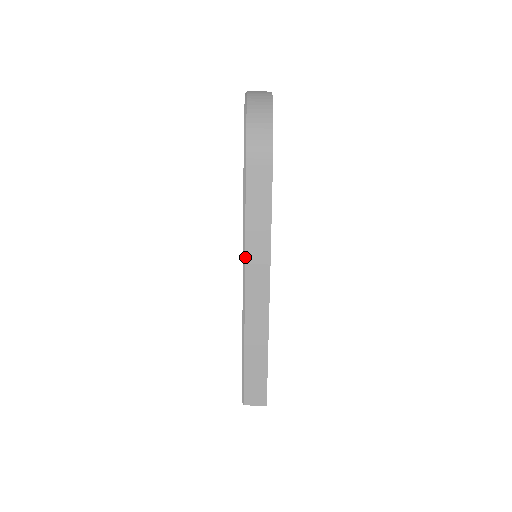
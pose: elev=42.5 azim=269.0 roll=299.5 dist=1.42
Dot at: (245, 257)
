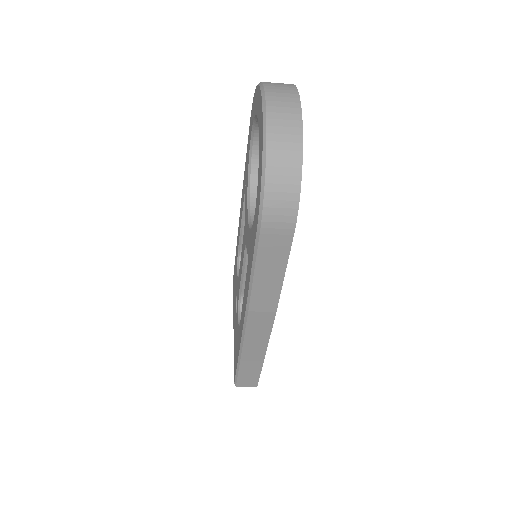
Dot at: (249, 306)
